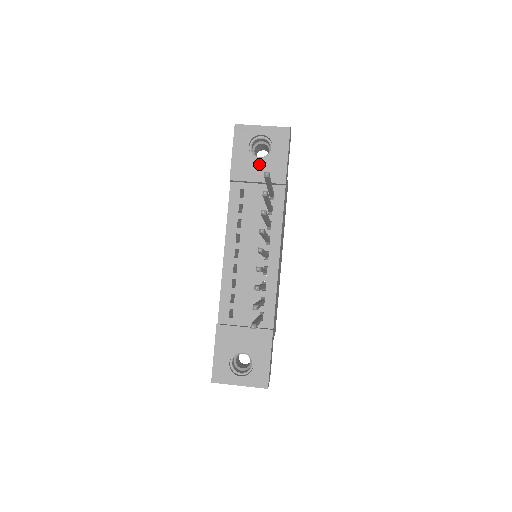
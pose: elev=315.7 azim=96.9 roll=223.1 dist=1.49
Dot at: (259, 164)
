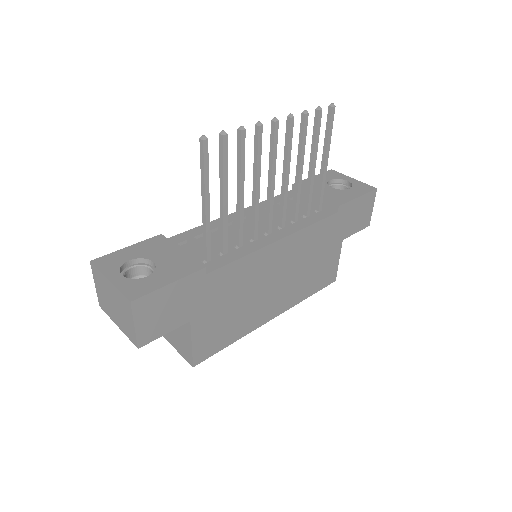
Dot at: (328, 189)
